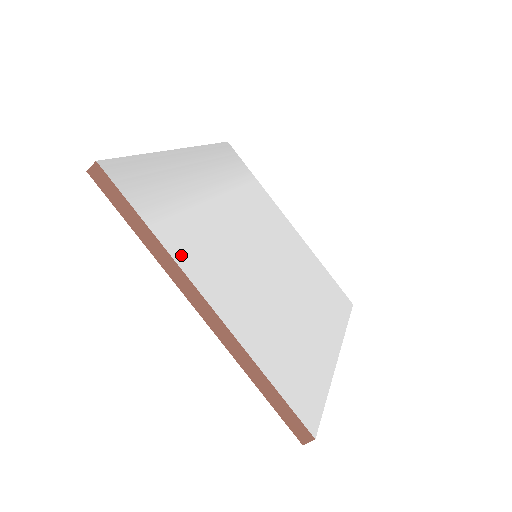
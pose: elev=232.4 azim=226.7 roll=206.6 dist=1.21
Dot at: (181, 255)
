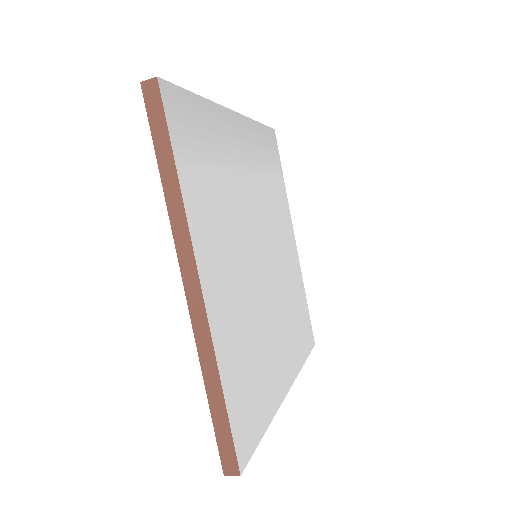
Dot at: (196, 221)
